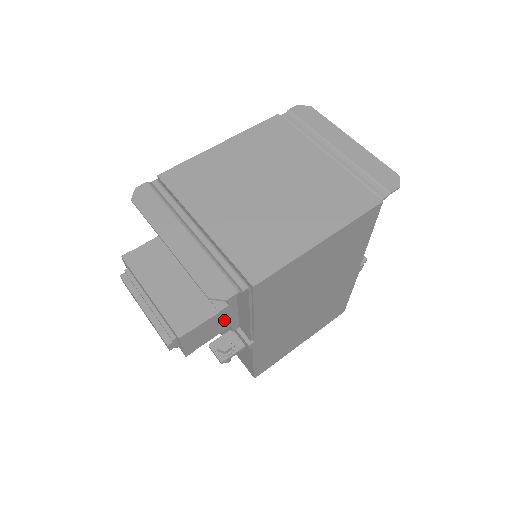
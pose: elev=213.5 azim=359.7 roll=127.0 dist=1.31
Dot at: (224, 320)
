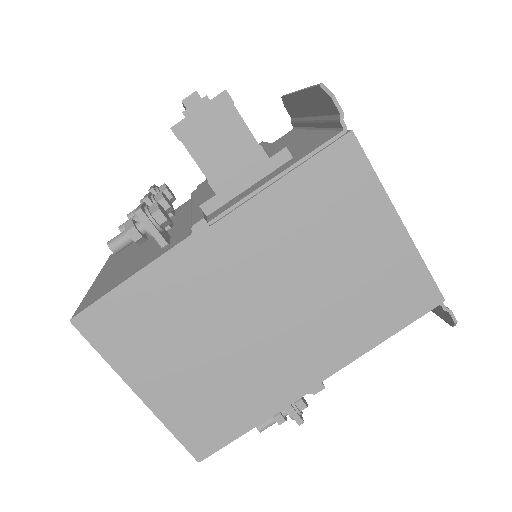
Dot at: (236, 169)
